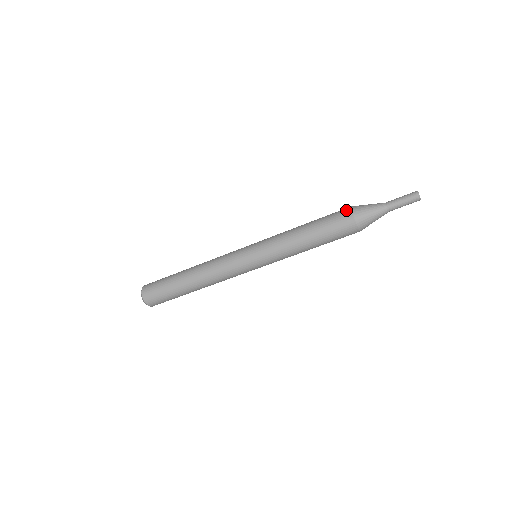
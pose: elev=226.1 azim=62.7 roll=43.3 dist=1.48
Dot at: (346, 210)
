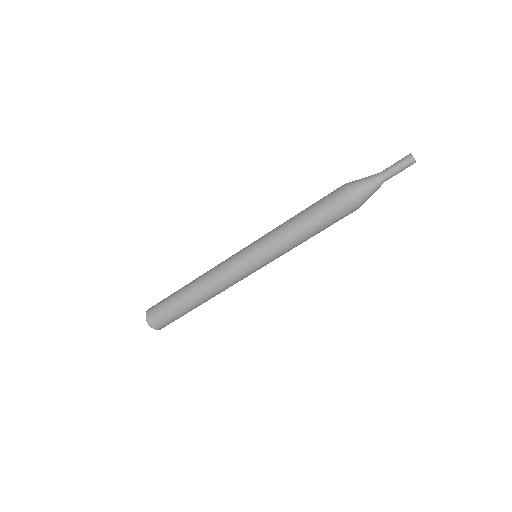
Dot at: (344, 198)
